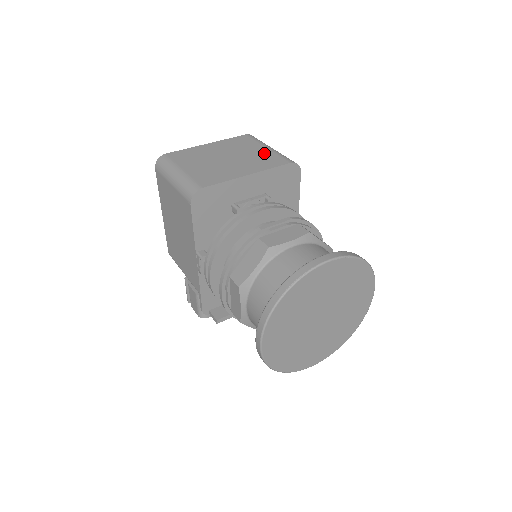
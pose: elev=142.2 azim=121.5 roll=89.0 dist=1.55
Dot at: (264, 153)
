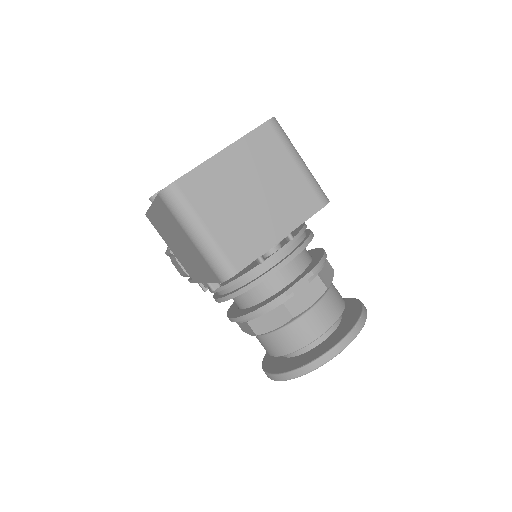
Dot at: (295, 181)
